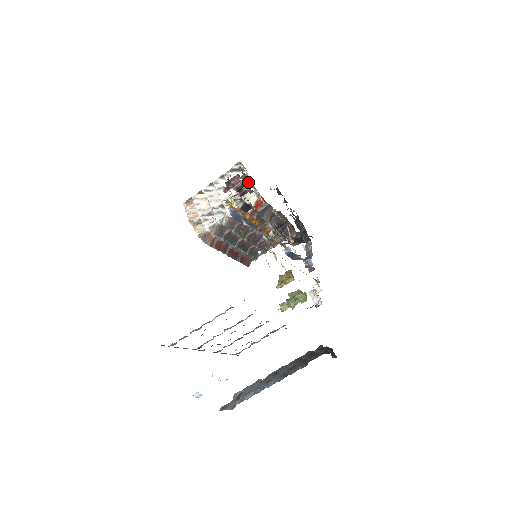
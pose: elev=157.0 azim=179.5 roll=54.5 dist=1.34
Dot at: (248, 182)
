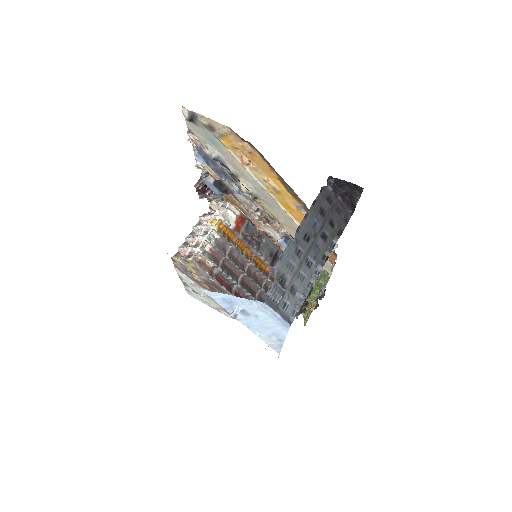
Dot at: occluded
